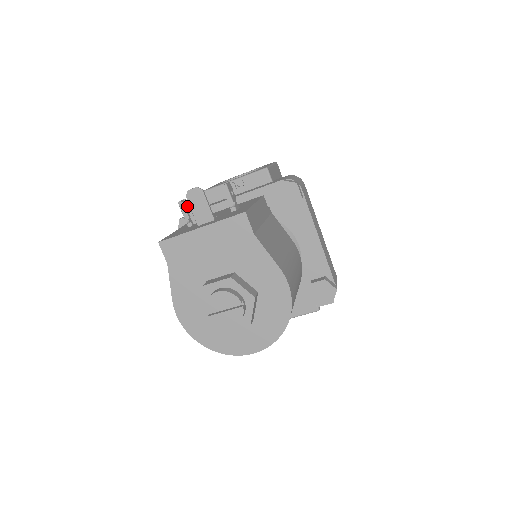
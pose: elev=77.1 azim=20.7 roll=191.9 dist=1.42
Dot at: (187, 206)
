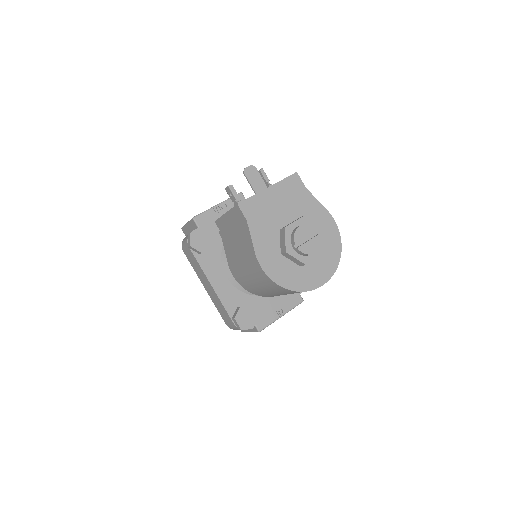
Dot at: (230, 193)
